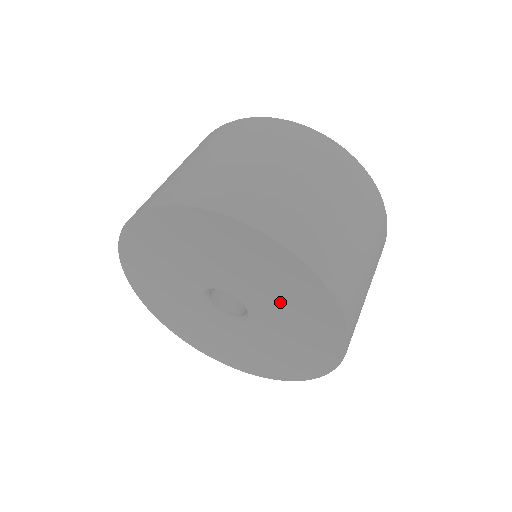
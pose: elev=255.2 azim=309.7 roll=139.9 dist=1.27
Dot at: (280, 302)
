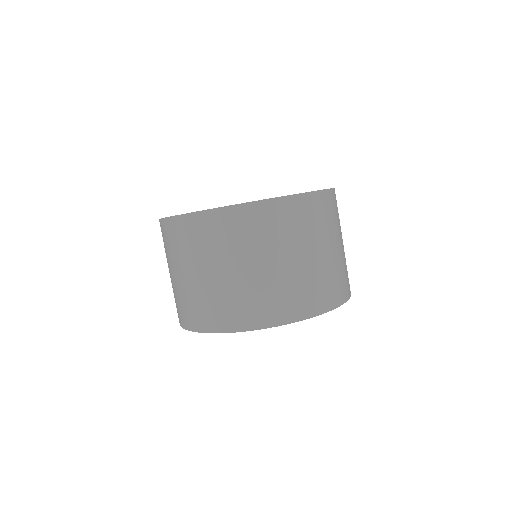
Dot at: occluded
